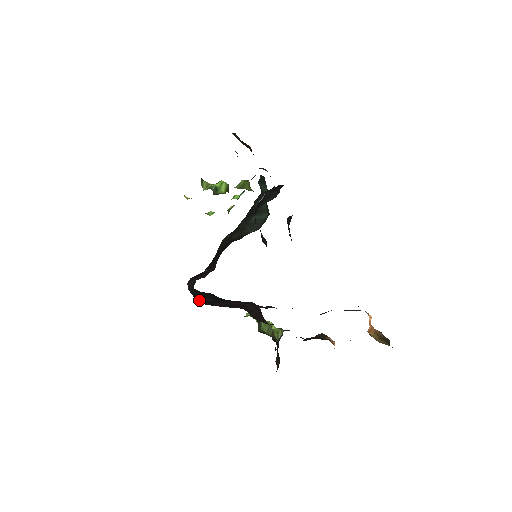
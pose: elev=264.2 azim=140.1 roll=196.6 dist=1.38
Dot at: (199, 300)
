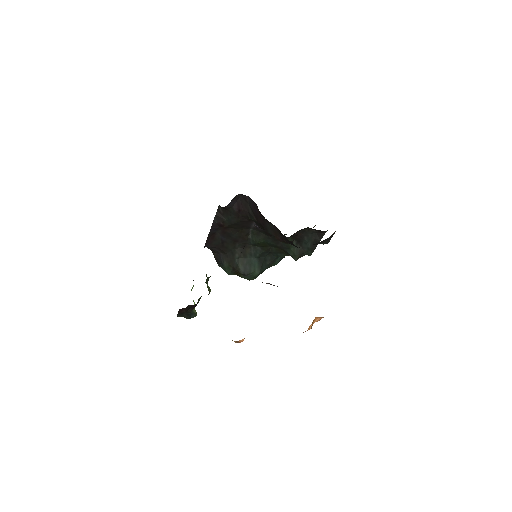
Dot at: occluded
